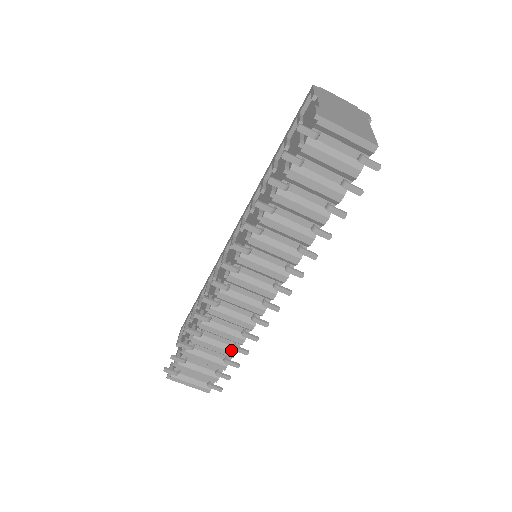
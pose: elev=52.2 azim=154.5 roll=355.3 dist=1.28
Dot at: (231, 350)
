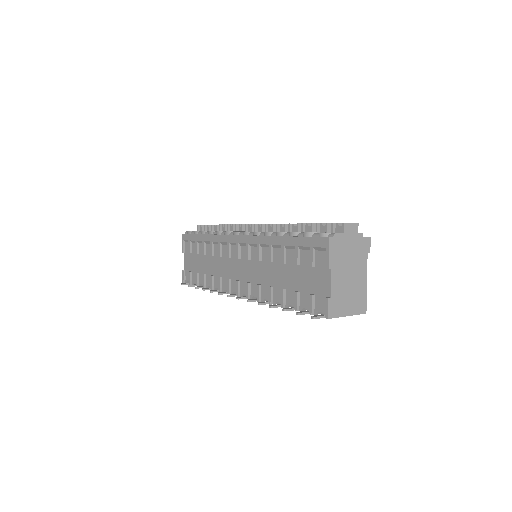
Dot at: occluded
